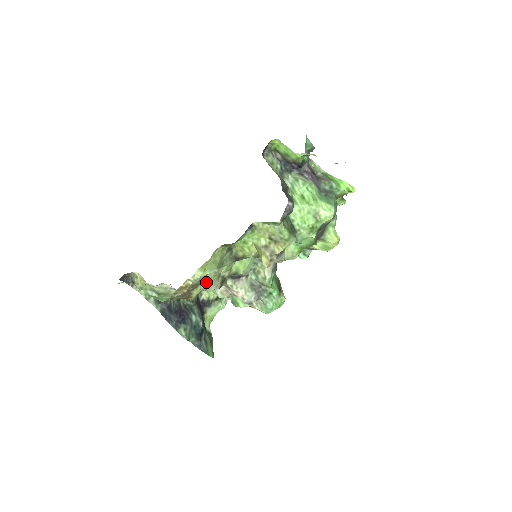
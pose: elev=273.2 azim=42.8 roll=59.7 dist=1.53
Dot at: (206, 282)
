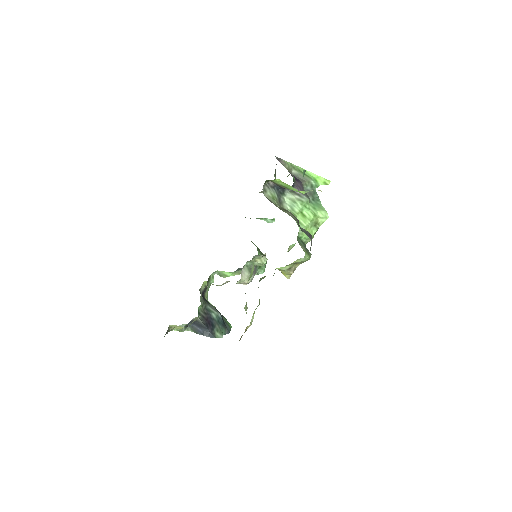
Dot at: (245, 309)
